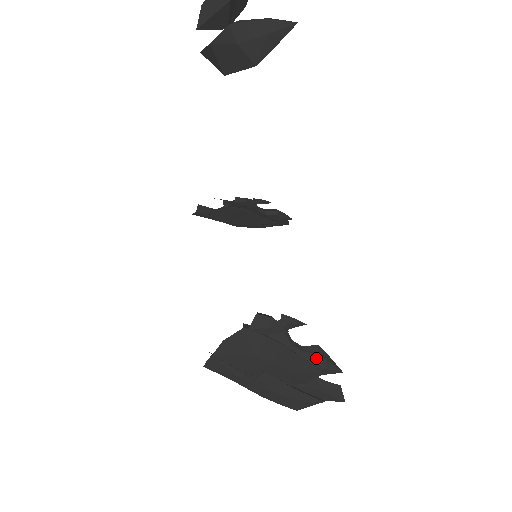
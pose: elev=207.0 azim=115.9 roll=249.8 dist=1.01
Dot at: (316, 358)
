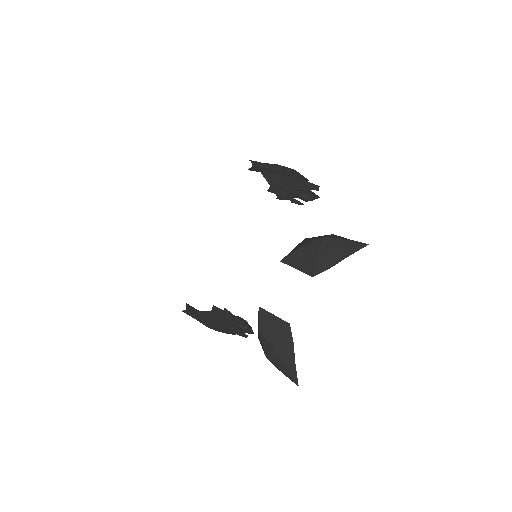
Dot at: (243, 330)
